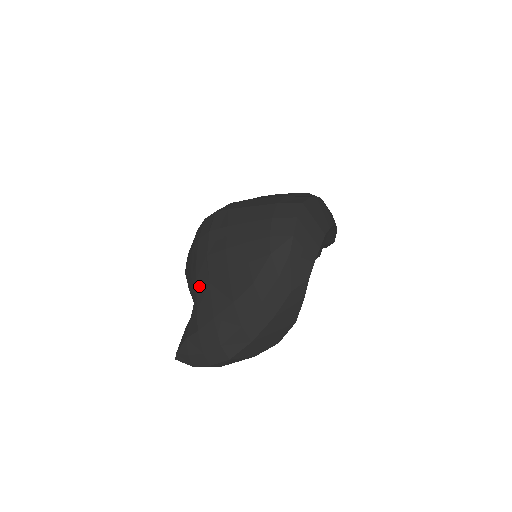
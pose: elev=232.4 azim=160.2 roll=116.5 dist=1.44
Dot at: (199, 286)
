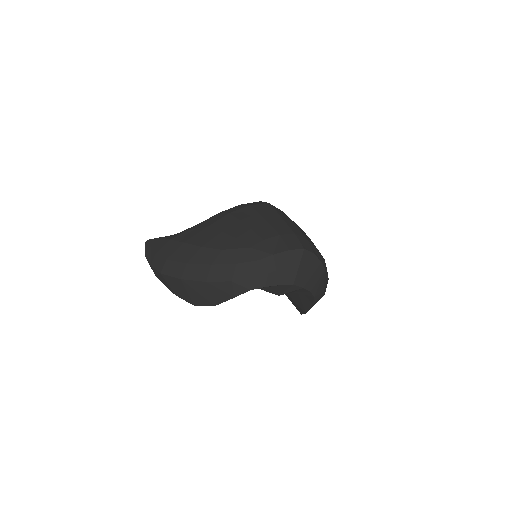
Dot at: (204, 222)
